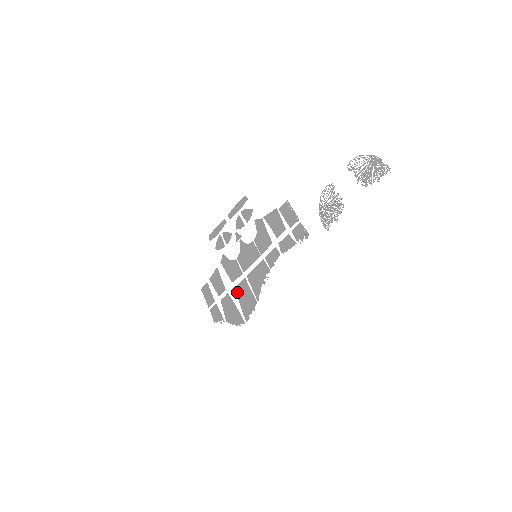
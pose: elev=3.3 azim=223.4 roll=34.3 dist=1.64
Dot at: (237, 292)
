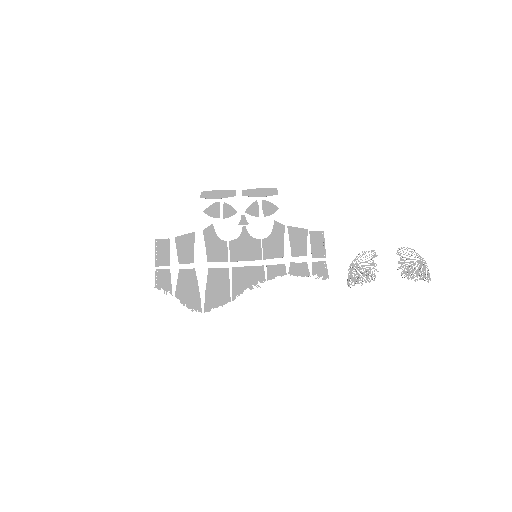
Dot at: (209, 275)
